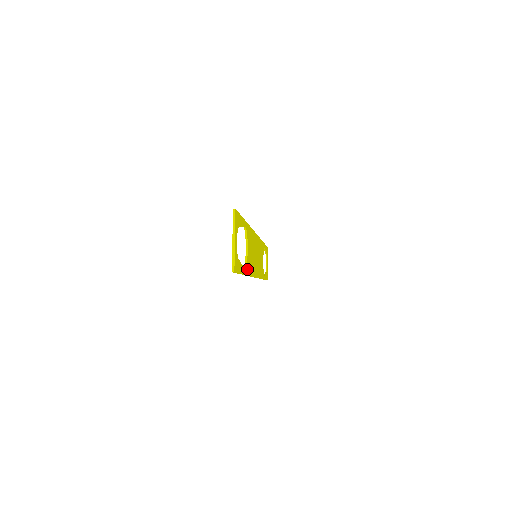
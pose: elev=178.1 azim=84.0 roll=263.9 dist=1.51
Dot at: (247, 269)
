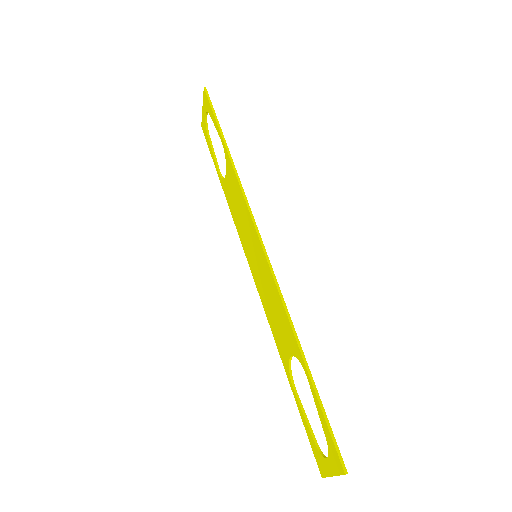
Dot at: (287, 363)
